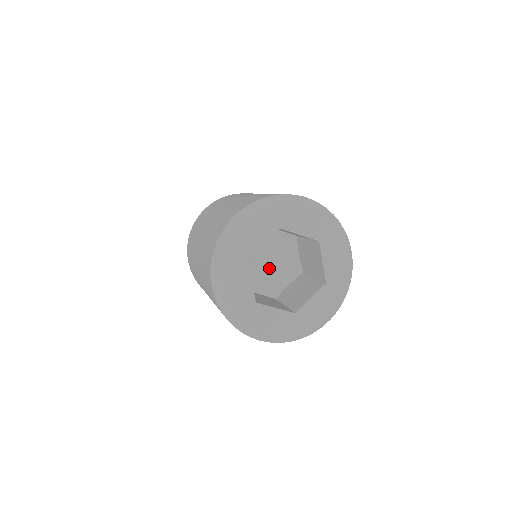
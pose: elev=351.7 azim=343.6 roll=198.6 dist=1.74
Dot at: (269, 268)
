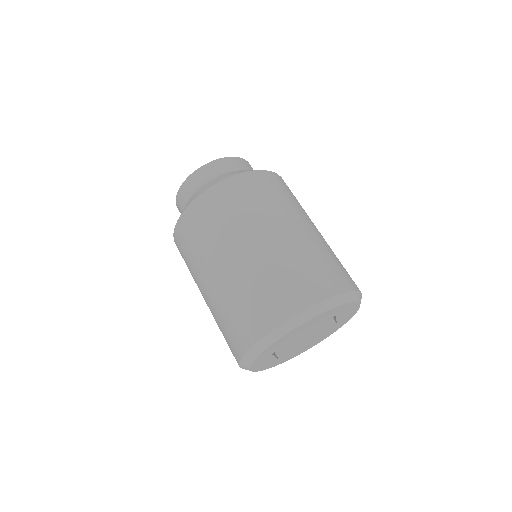
Dot at: occluded
